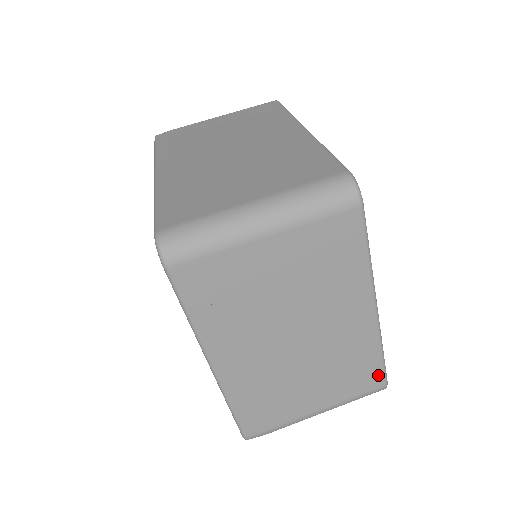
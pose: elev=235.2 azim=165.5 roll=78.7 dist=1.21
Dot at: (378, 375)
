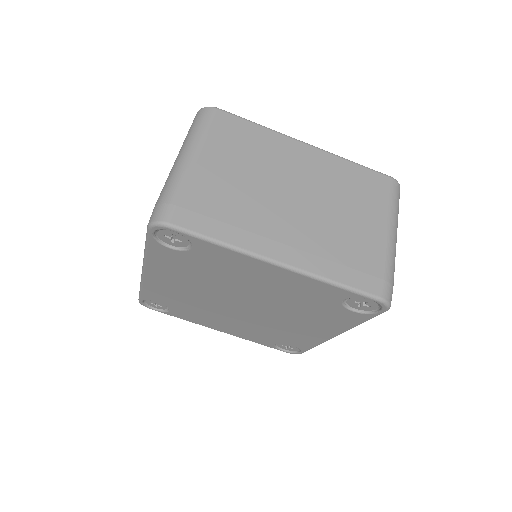
Dot at: (377, 177)
